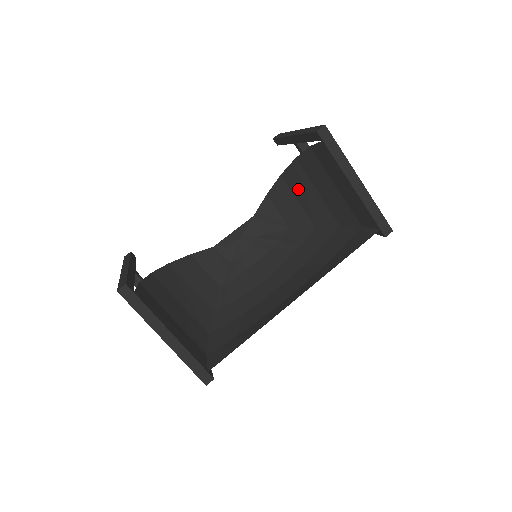
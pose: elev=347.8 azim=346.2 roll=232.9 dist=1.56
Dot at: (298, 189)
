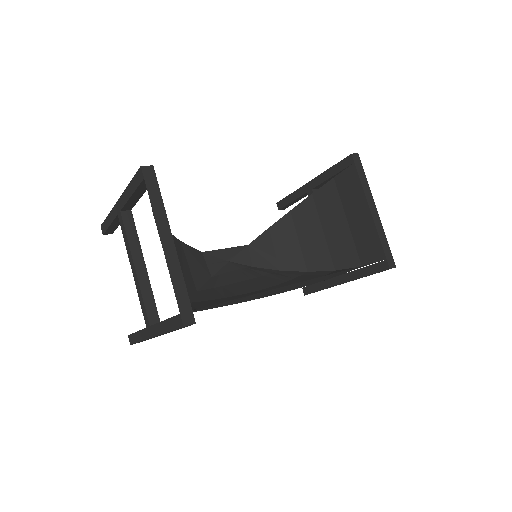
Dot at: (303, 227)
